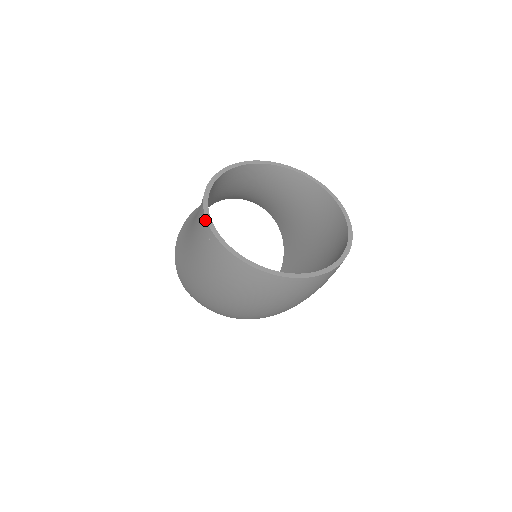
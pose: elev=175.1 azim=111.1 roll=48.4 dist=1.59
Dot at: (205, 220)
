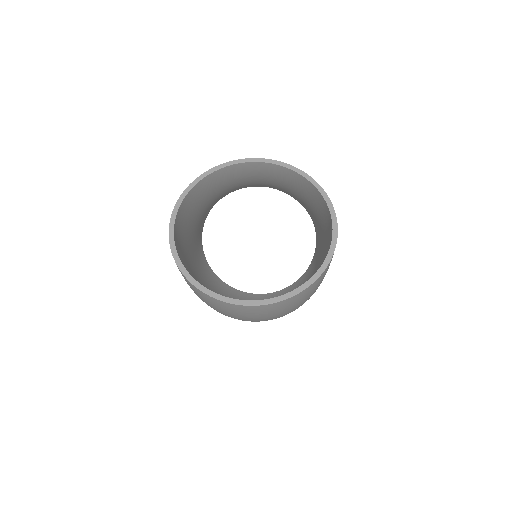
Dot at: (169, 232)
